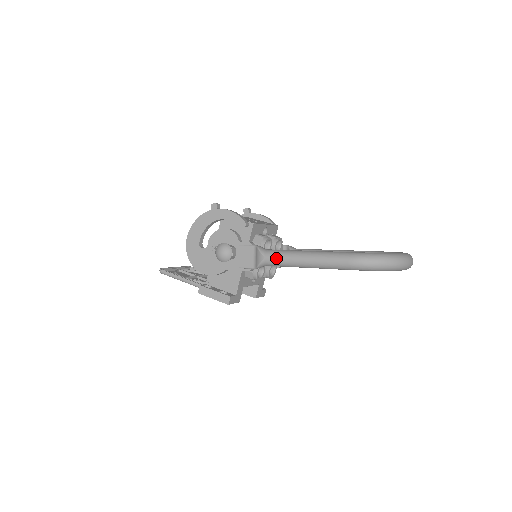
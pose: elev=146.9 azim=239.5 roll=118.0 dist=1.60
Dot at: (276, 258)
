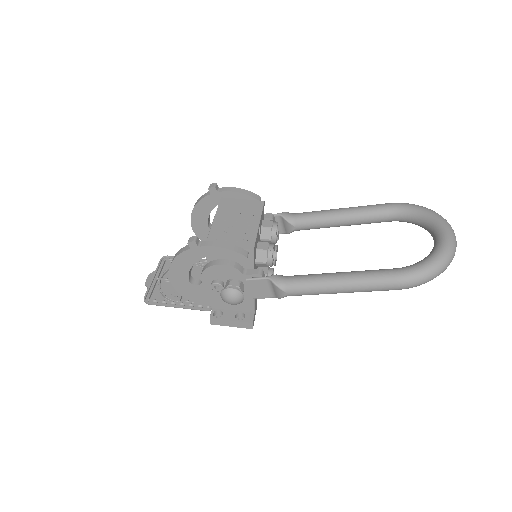
Dot at: (303, 293)
